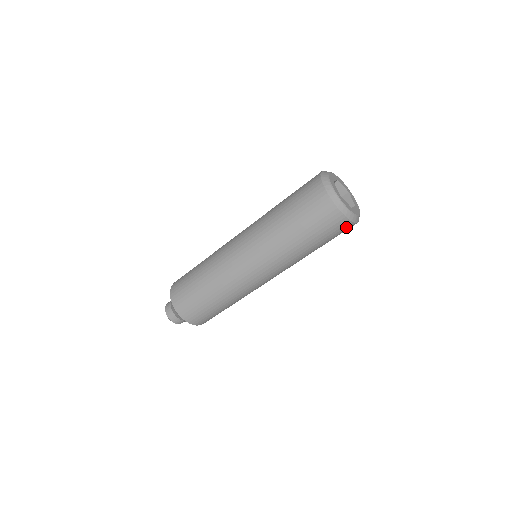
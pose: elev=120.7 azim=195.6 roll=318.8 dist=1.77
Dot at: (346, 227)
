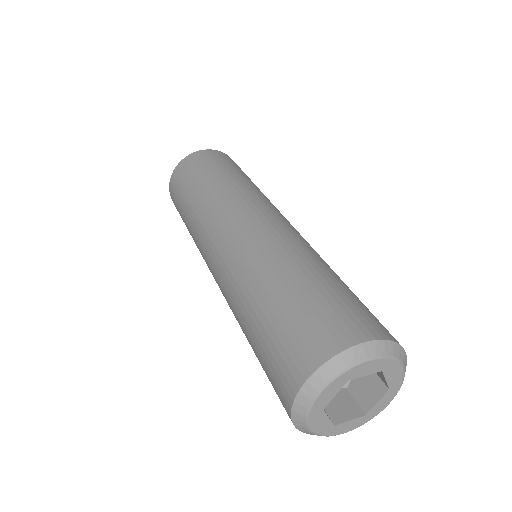
Dot at: occluded
